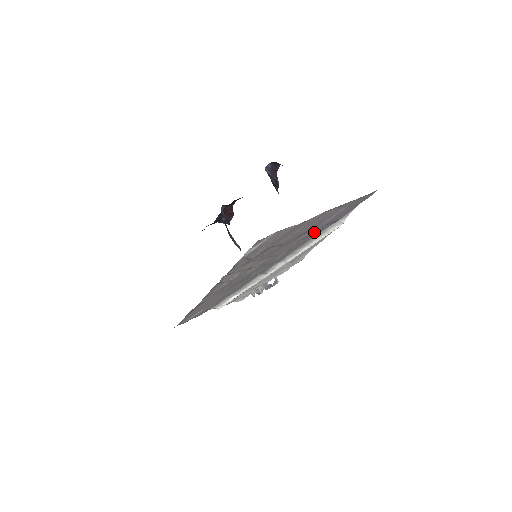
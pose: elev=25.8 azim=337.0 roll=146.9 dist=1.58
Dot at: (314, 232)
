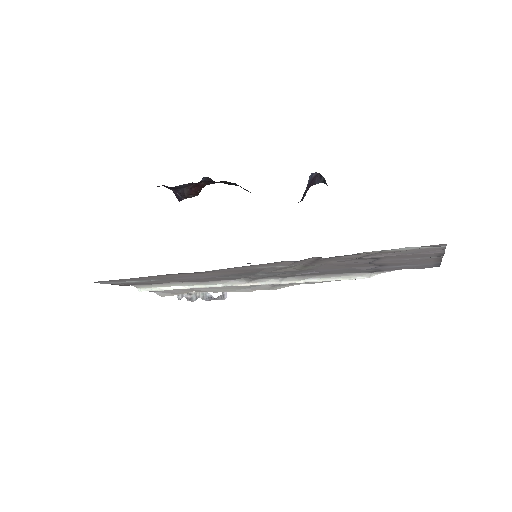
Dot at: (365, 269)
